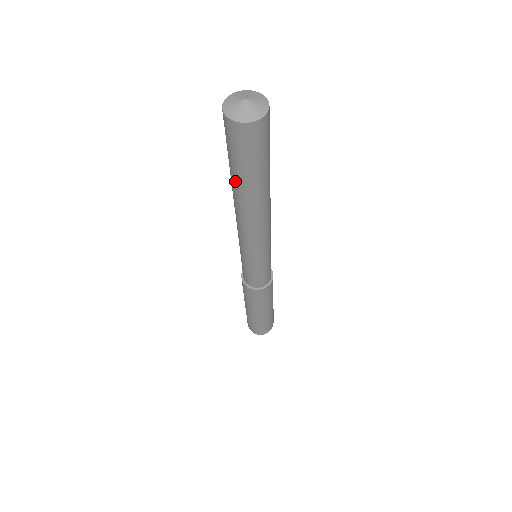
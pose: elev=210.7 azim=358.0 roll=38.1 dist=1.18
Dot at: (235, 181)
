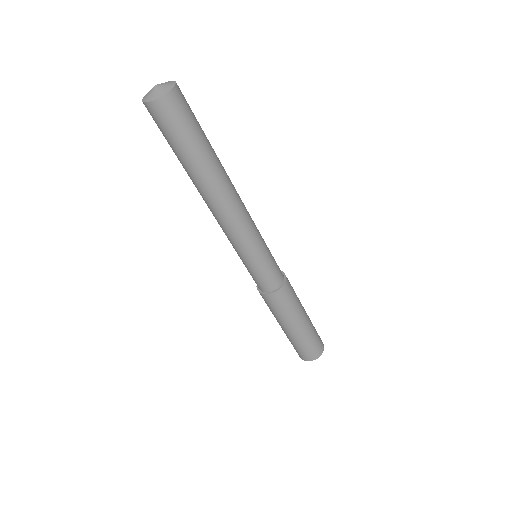
Dot at: (185, 166)
